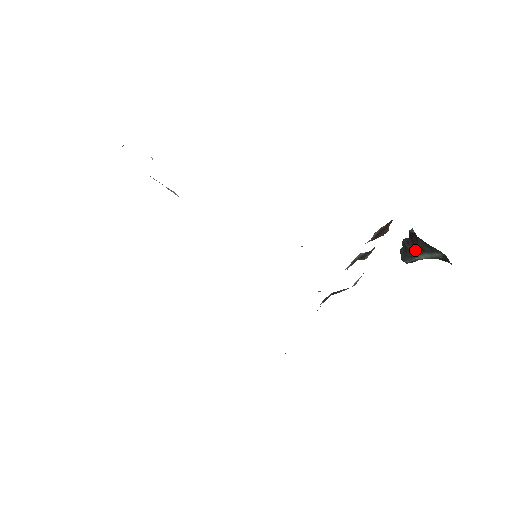
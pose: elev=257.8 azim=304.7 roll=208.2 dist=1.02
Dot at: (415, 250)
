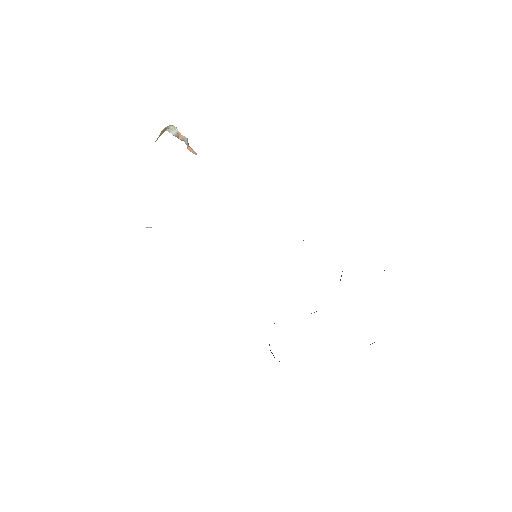
Dot at: occluded
